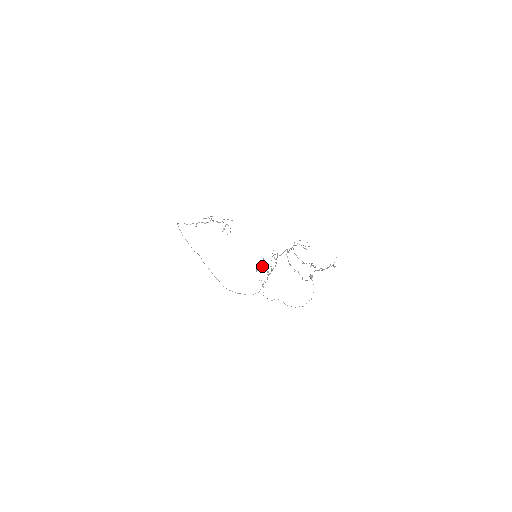
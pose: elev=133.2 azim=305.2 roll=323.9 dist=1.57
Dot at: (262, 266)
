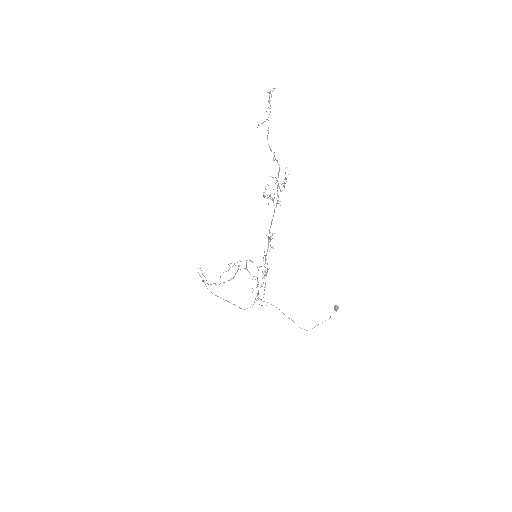
Dot at: occluded
